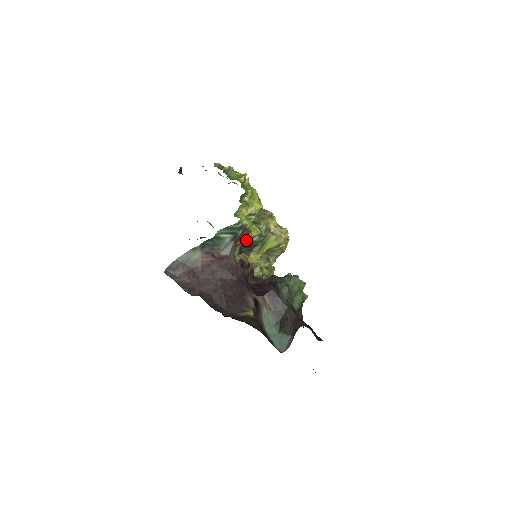
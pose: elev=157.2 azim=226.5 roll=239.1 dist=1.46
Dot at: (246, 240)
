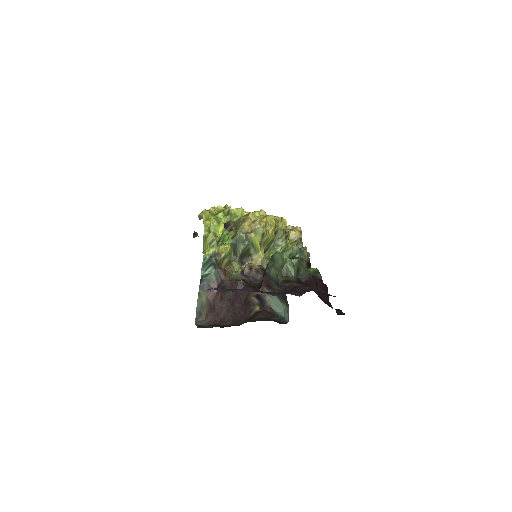
Dot at: (226, 259)
